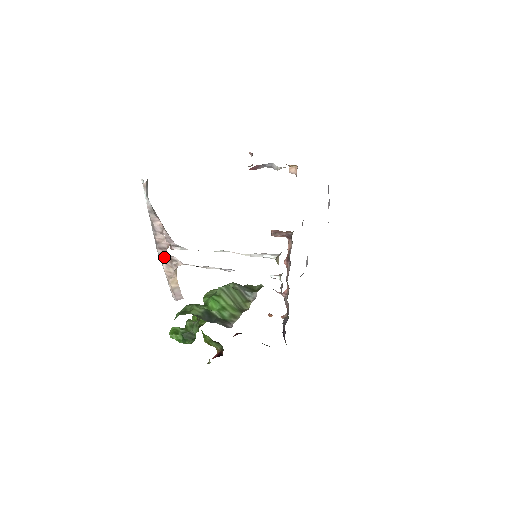
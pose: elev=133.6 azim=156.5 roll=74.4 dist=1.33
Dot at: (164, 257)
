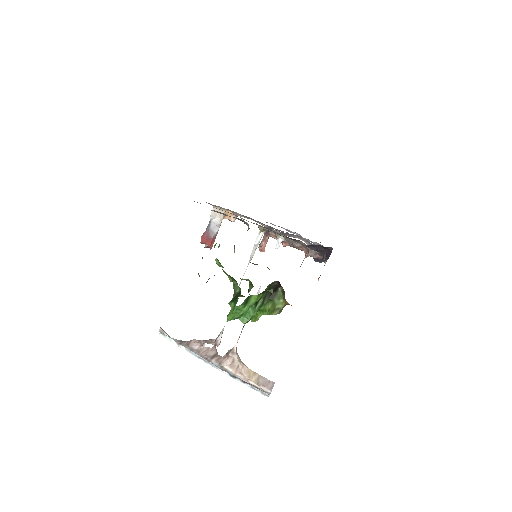
Dot at: (221, 361)
